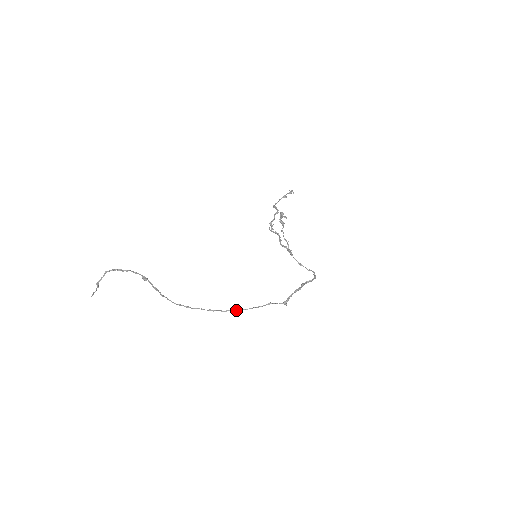
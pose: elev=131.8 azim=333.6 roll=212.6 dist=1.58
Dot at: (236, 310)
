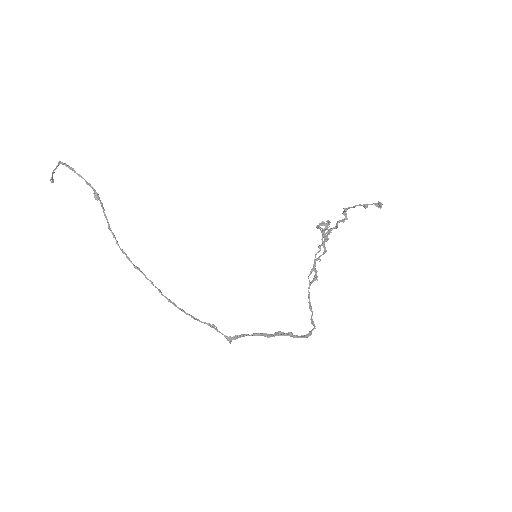
Dot at: (172, 303)
